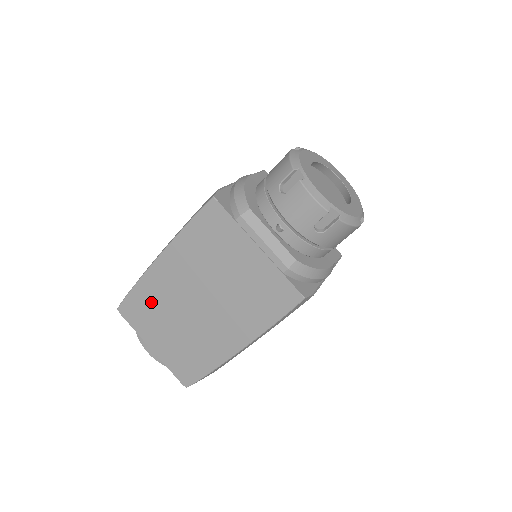
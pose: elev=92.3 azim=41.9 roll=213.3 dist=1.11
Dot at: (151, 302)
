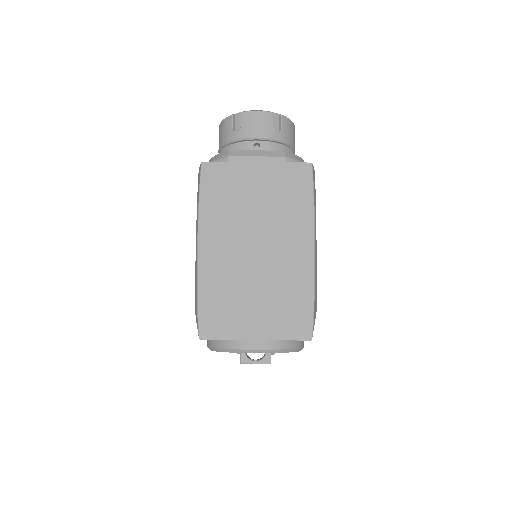
Dot at: (221, 293)
